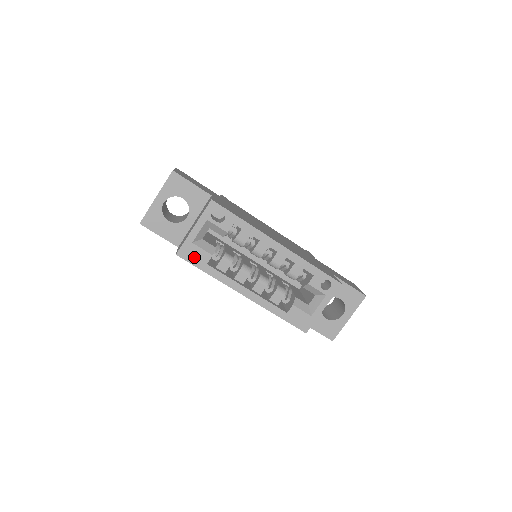
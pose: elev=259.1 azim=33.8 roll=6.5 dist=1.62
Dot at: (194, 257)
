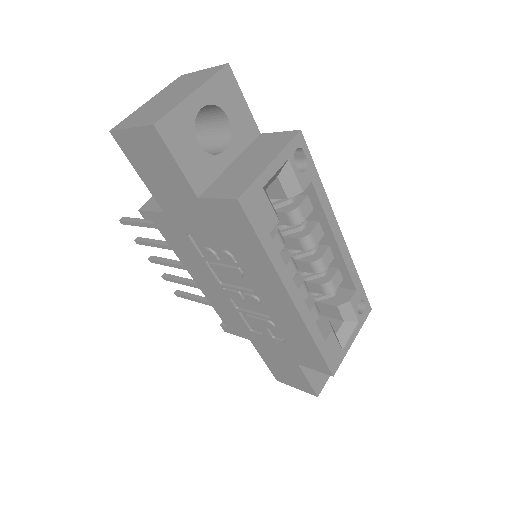
Dot at: (258, 214)
